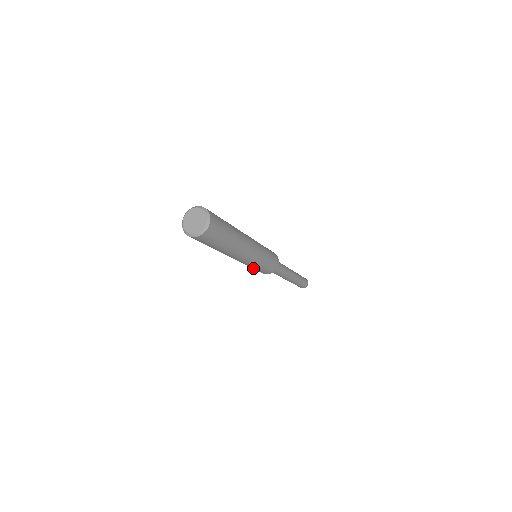
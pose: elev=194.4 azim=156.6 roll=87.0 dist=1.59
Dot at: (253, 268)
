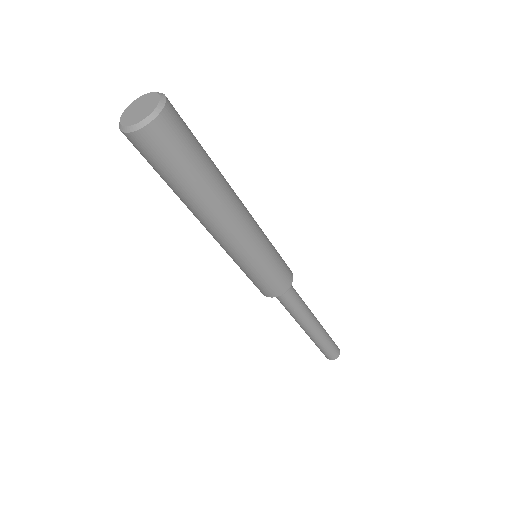
Dot at: (269, 267)
